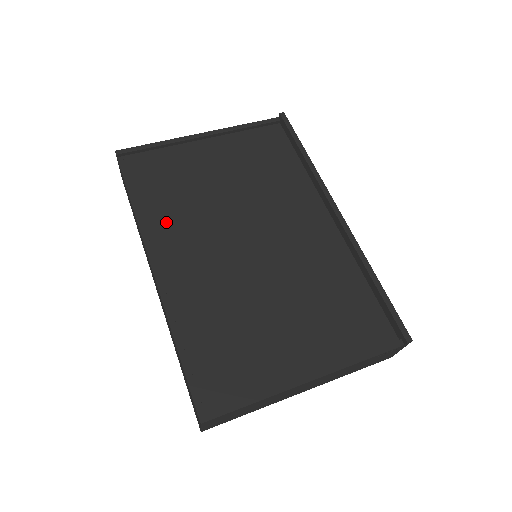
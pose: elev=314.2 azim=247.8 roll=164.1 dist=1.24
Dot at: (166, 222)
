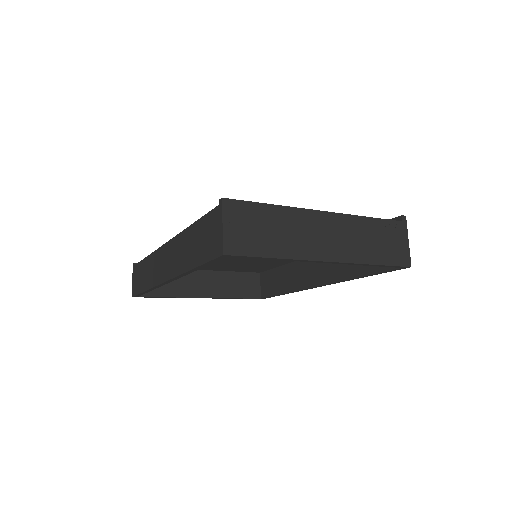
Dot at: occluded
